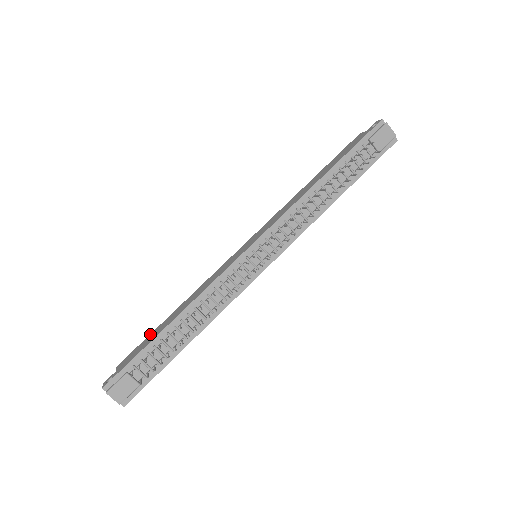
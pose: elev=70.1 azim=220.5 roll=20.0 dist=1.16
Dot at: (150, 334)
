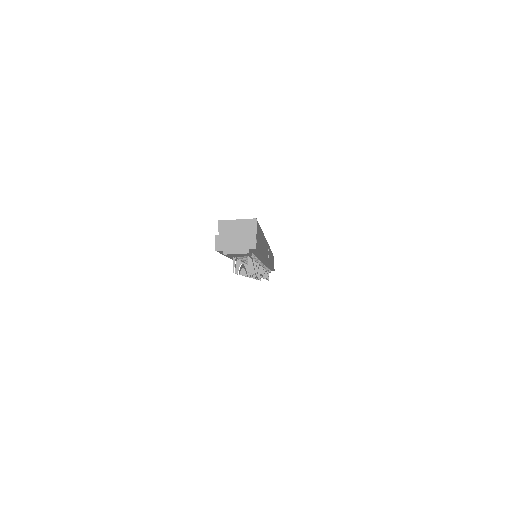
Dot at: occluded
